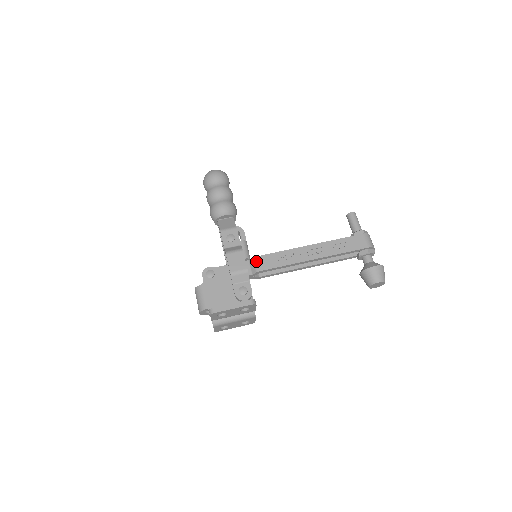
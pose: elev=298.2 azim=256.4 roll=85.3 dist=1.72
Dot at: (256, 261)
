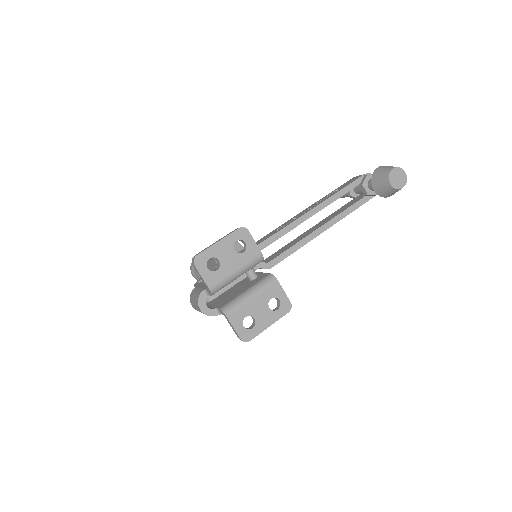
Dot at: occluded
